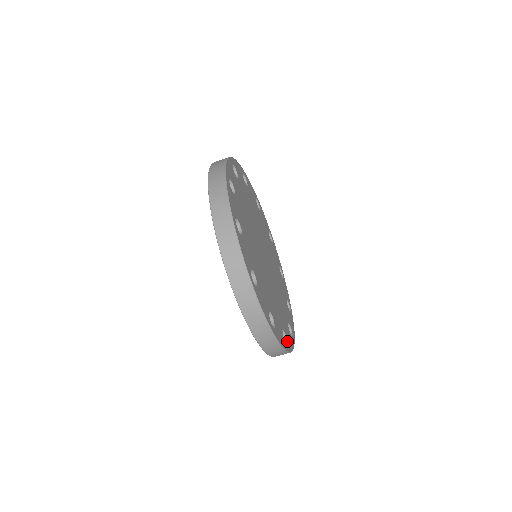
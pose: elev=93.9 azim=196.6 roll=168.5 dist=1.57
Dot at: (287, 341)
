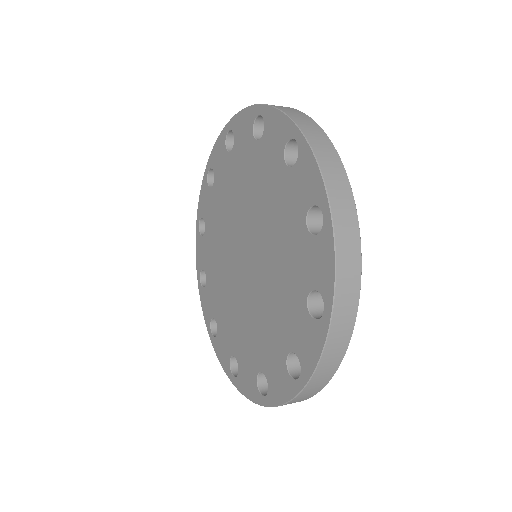
Dot at: occluded
